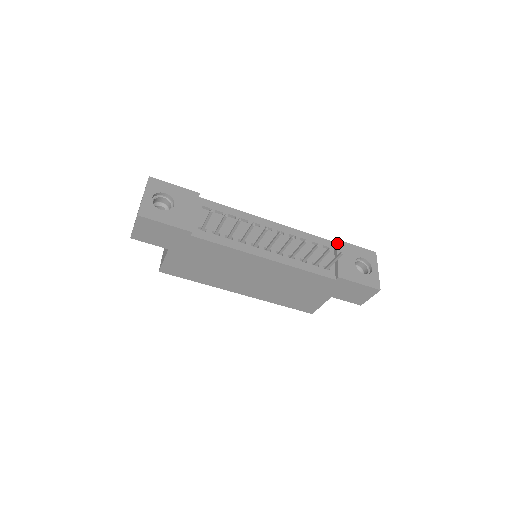
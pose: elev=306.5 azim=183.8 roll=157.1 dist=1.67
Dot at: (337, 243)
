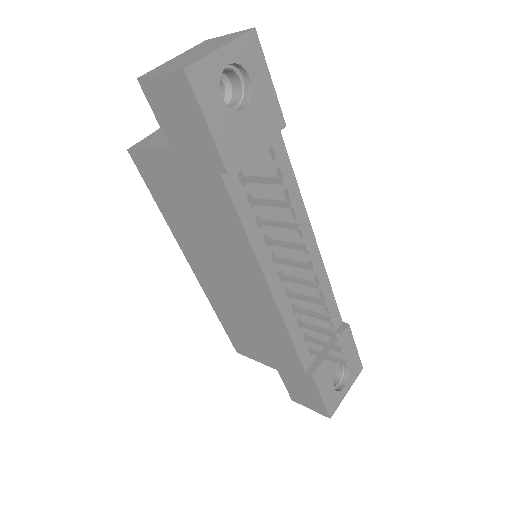
Dot at: (345, 330)
